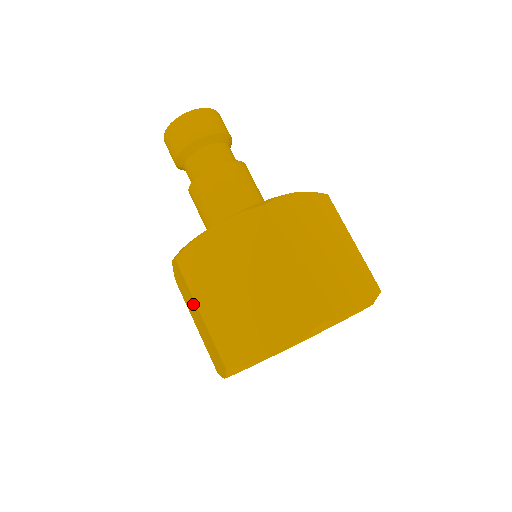
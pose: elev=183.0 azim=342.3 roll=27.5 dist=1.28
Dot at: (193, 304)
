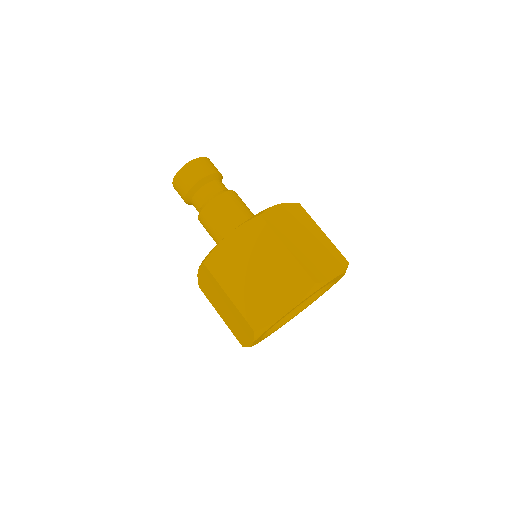
Dot at: (268, 251)
